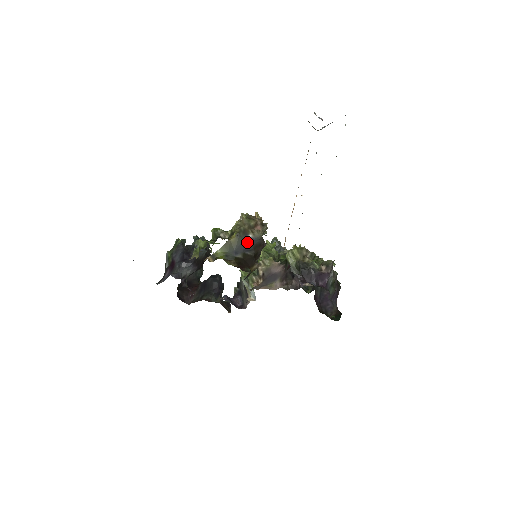
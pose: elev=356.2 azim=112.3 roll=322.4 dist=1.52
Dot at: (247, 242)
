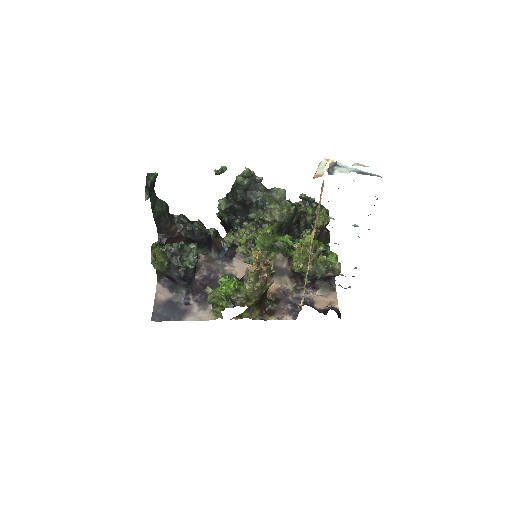
Dot at: (262, 294)
